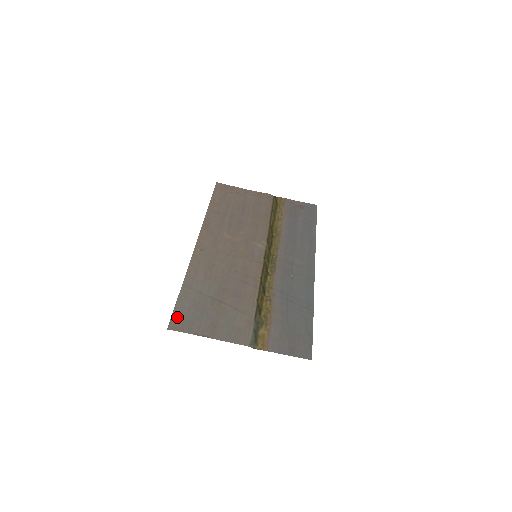
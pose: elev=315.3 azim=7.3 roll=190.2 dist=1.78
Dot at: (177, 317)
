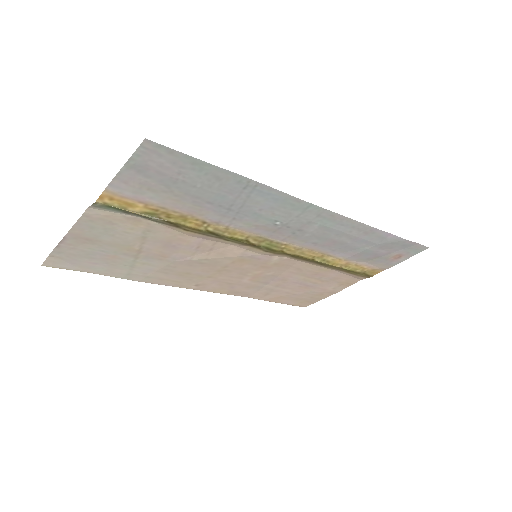
Dot at: (70, 265)
